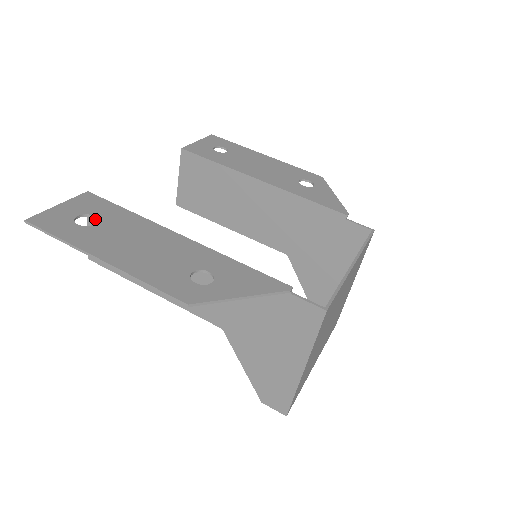
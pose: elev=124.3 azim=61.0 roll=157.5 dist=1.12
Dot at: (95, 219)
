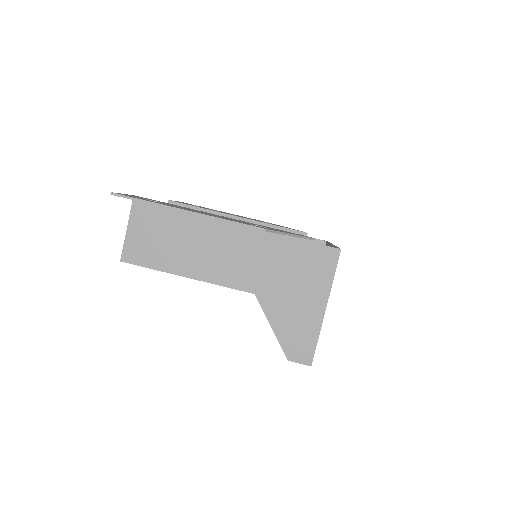
Dot at: (138, 219)
